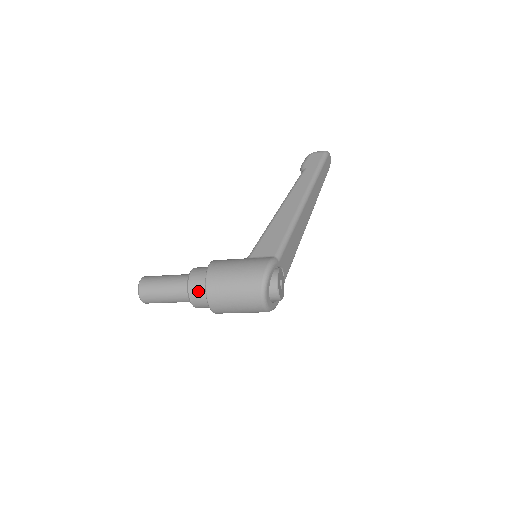
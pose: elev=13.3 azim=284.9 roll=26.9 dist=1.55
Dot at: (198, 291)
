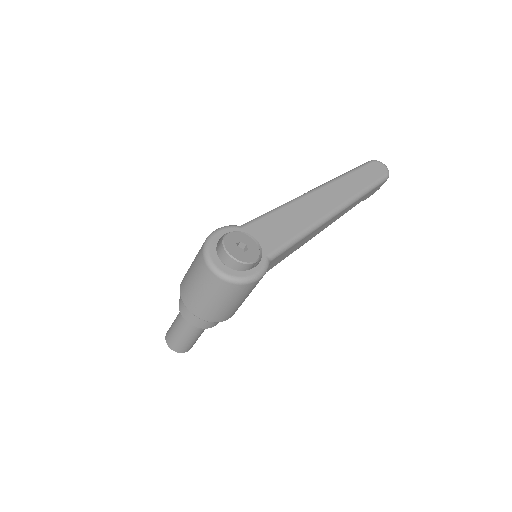
Dot at: occluded
